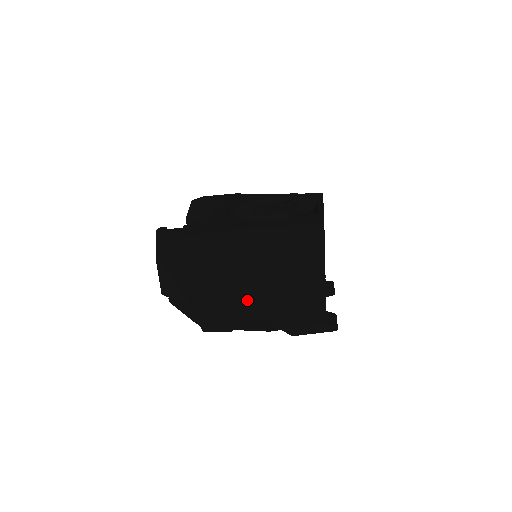
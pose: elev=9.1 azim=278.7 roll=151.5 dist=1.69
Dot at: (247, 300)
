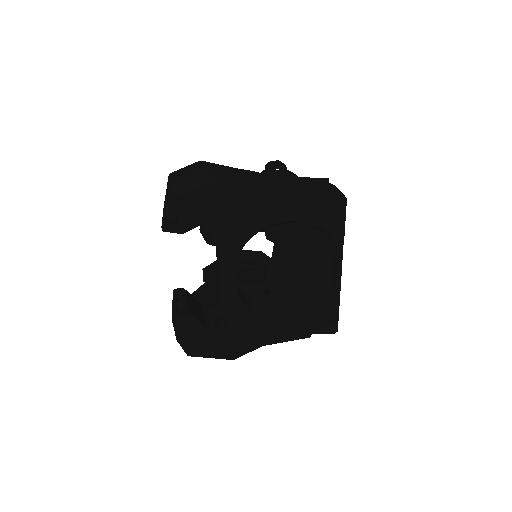
Dot at: occluded
